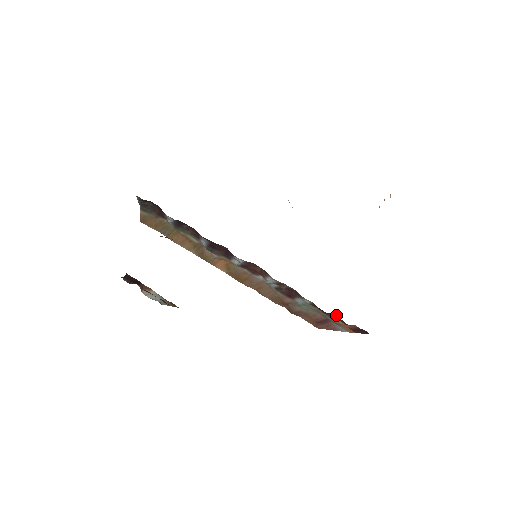
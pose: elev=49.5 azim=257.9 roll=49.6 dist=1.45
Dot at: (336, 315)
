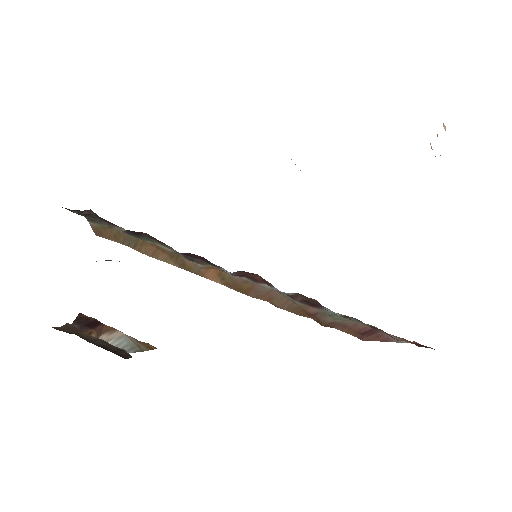
Dot at: occluded
